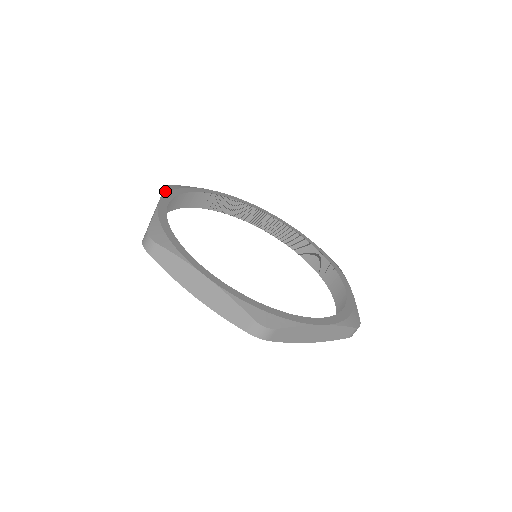
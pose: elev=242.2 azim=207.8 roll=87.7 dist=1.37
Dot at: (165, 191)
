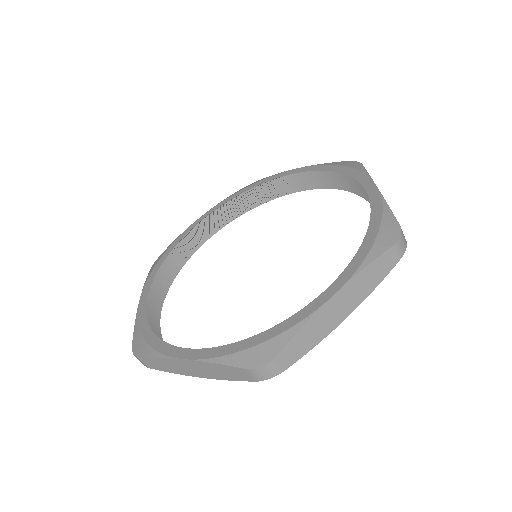
Dot at: (224, 199)
